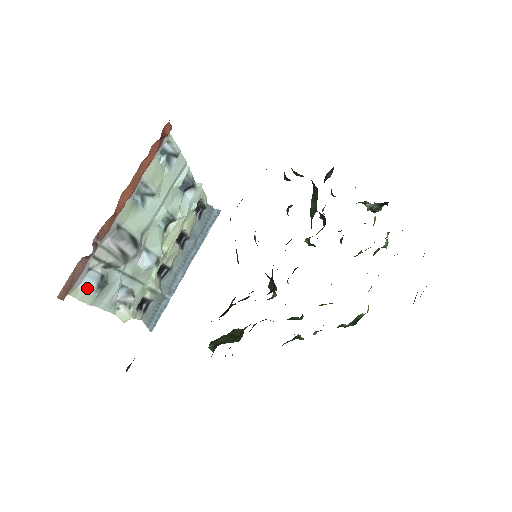
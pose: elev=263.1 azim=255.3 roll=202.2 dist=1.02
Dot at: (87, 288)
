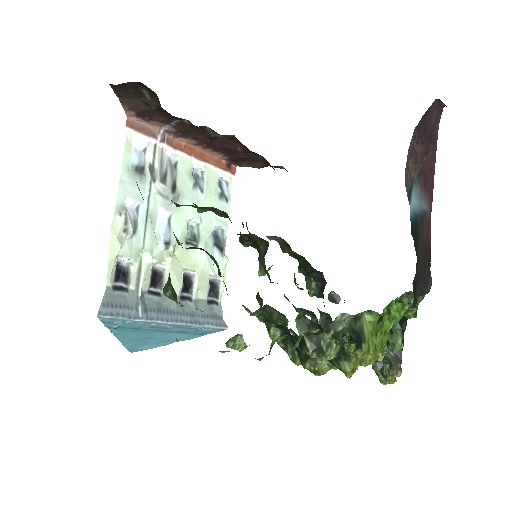
Dot at: (133, 155)
